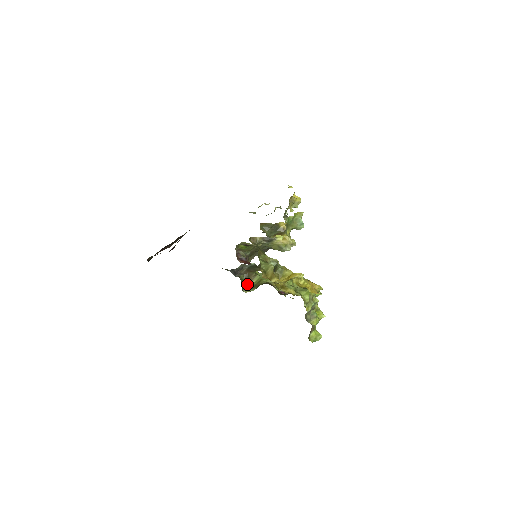
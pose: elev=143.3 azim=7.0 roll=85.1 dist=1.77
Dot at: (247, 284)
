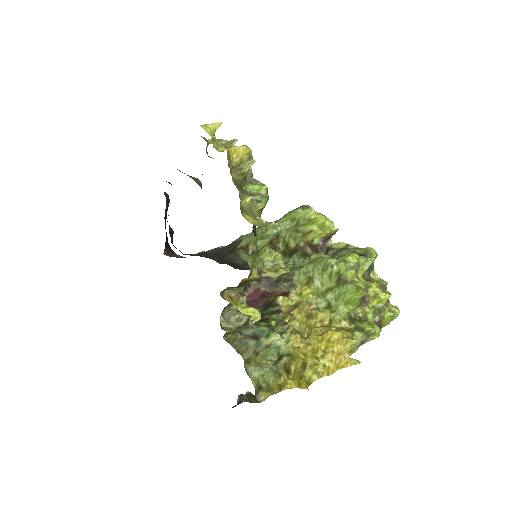
Dot at: occluded
